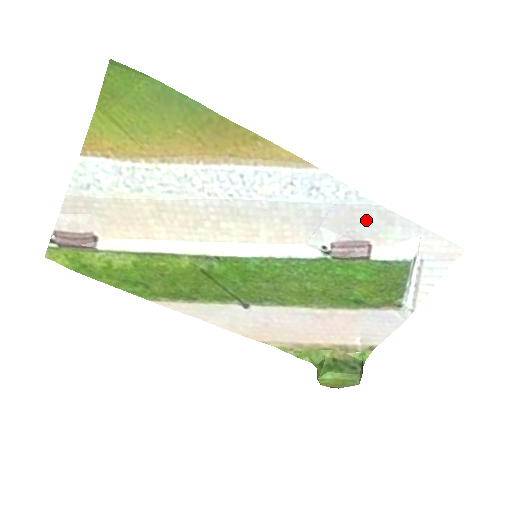
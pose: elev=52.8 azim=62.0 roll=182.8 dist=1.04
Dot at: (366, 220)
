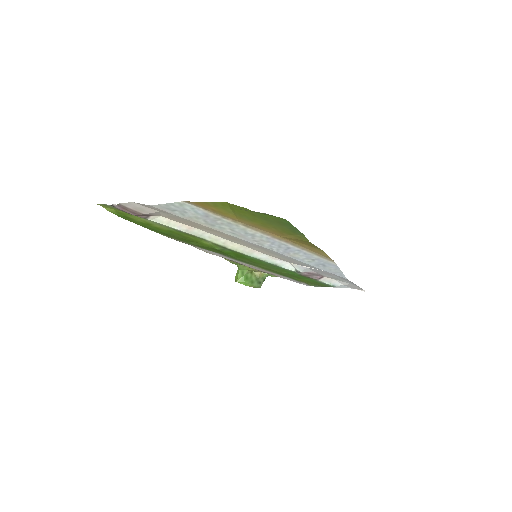
Dot at: (334, 276)
